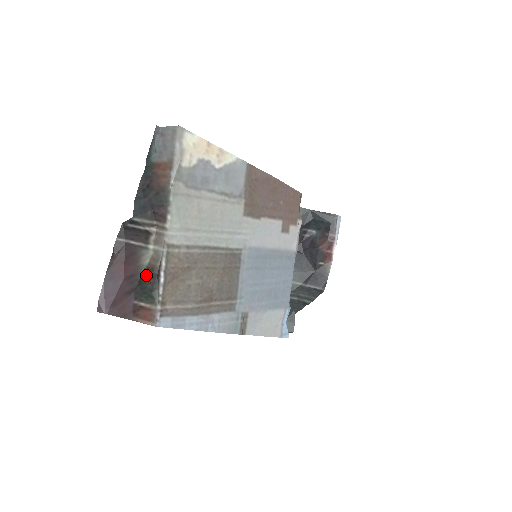
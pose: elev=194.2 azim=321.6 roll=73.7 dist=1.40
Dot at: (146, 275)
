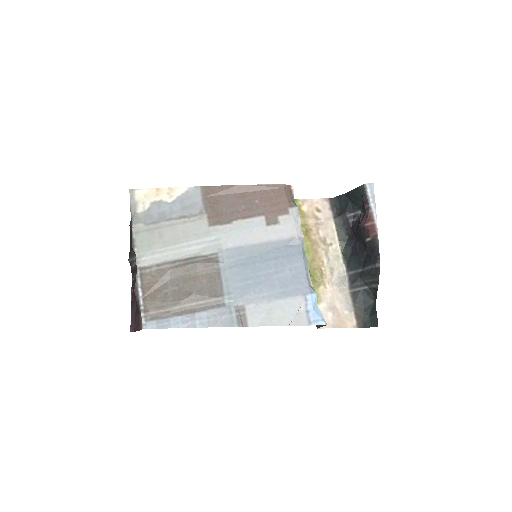
Dot at: occluded
